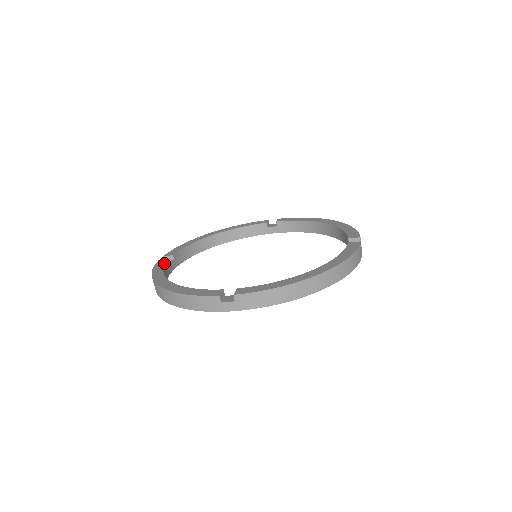
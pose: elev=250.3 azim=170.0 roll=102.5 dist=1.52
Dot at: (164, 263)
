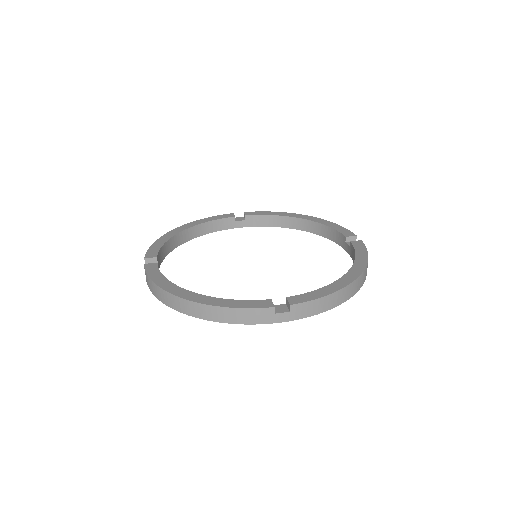
Dot at: (157, 268)
